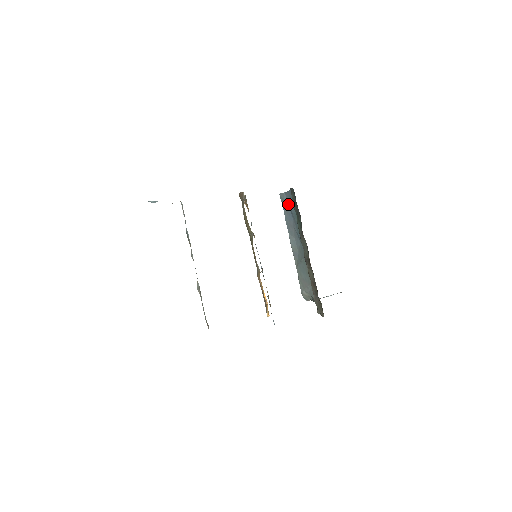
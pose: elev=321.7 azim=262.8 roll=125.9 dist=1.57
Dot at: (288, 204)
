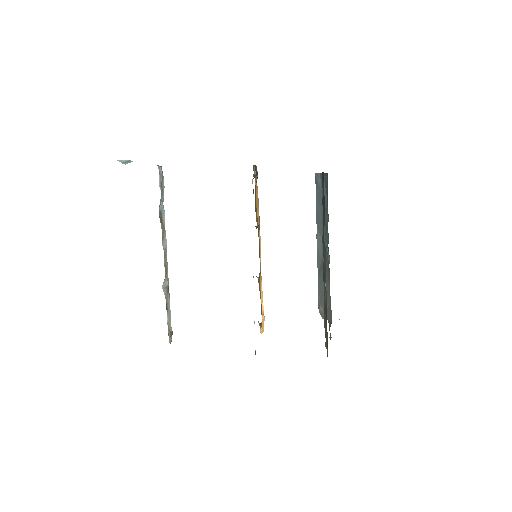
Dot at: (321, 190)
